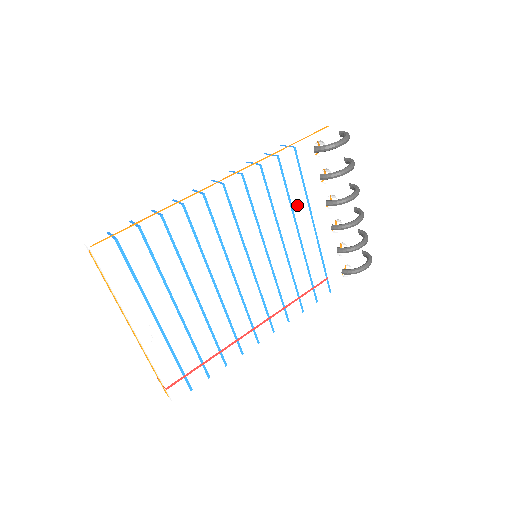
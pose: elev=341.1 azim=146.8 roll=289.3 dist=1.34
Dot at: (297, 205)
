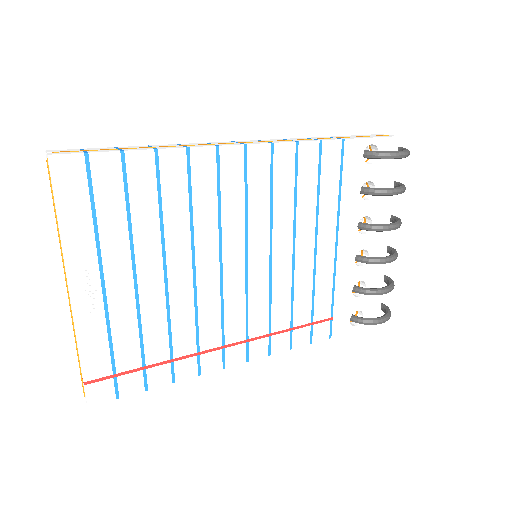
Dot at: (325, 211)
